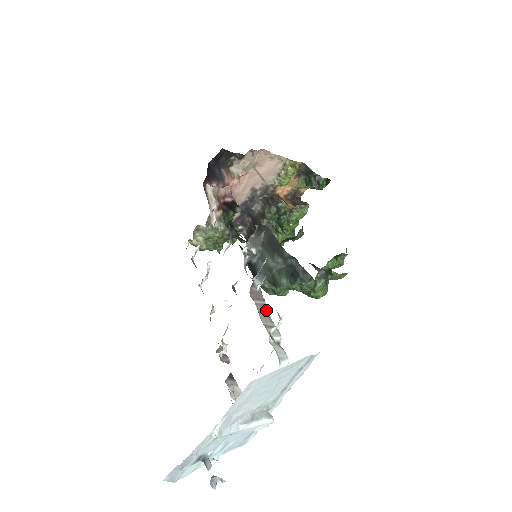
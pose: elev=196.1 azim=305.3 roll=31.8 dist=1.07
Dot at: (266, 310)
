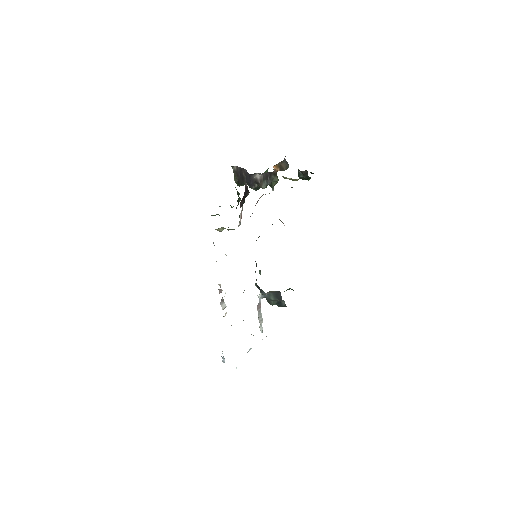
Dot at: occluded
